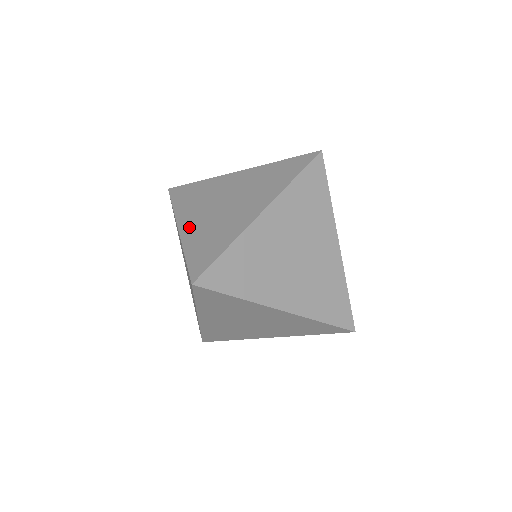
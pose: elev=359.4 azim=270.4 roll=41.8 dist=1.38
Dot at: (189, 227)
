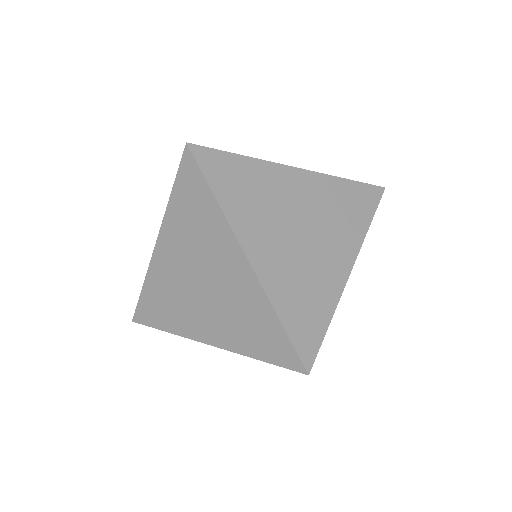
Dot at: (266, 263)
